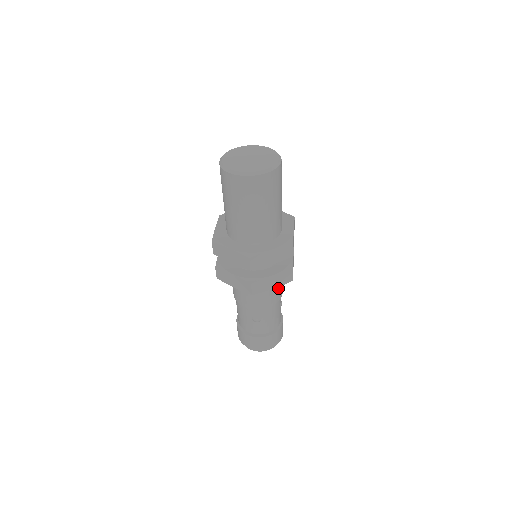
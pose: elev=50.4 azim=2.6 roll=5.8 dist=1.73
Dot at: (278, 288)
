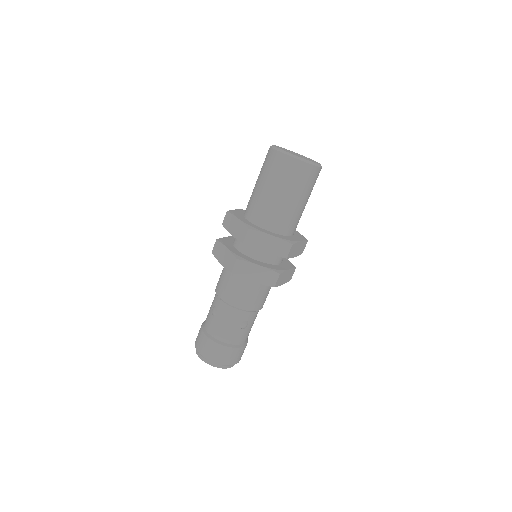
Dot at: occluded
